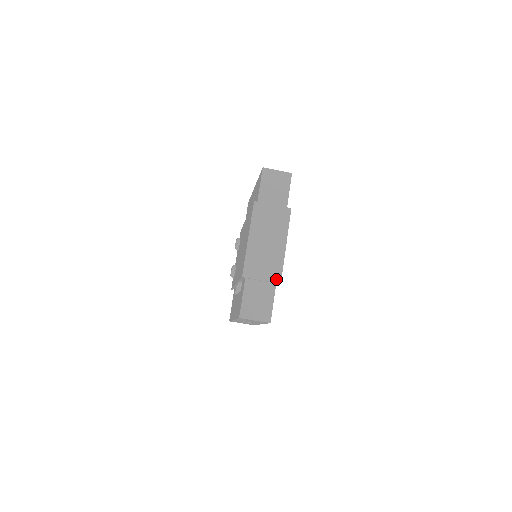
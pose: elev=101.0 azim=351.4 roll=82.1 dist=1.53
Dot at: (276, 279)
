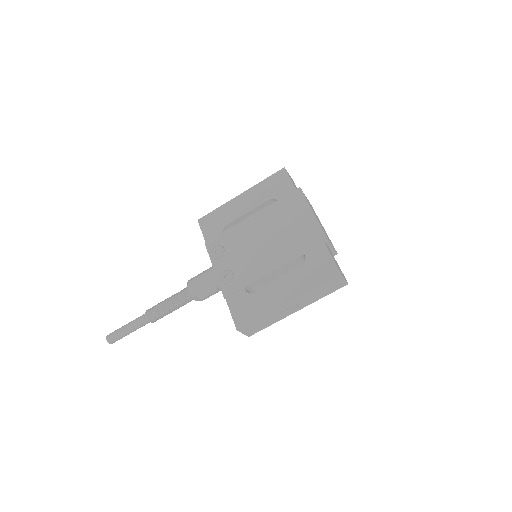
Dot at: occluded
